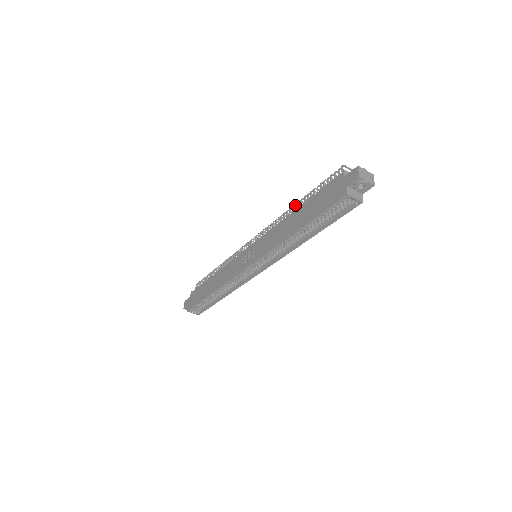
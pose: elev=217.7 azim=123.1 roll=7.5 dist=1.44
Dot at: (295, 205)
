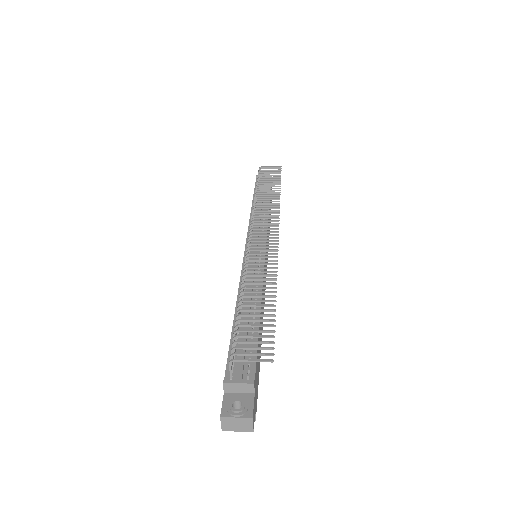
Dot at: occluded
